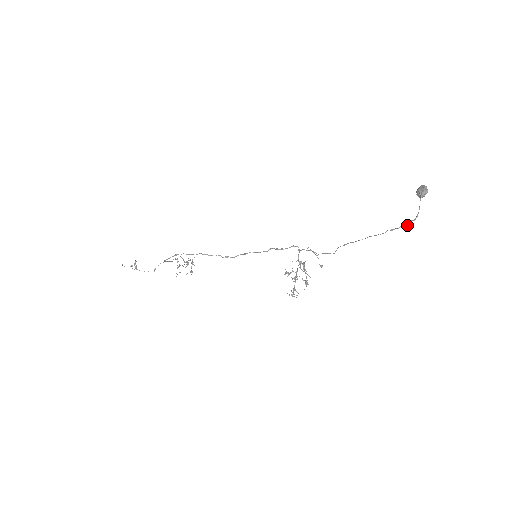
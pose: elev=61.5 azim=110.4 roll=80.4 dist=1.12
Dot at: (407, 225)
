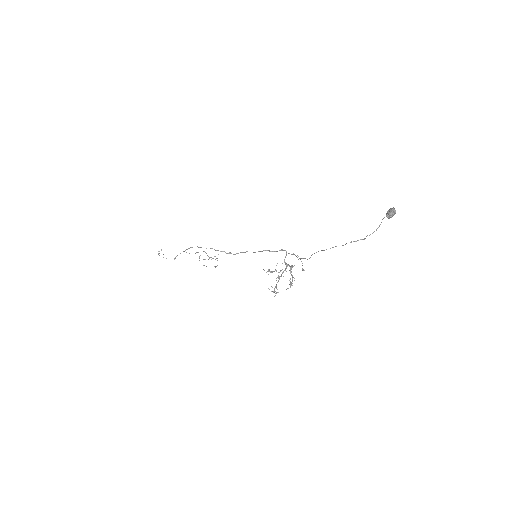
Dot at: (364, 239)
